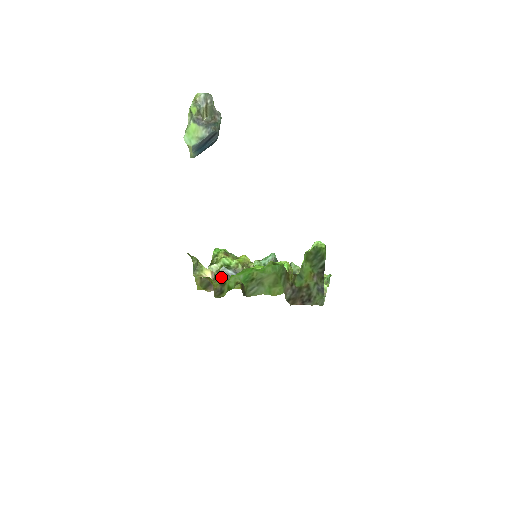
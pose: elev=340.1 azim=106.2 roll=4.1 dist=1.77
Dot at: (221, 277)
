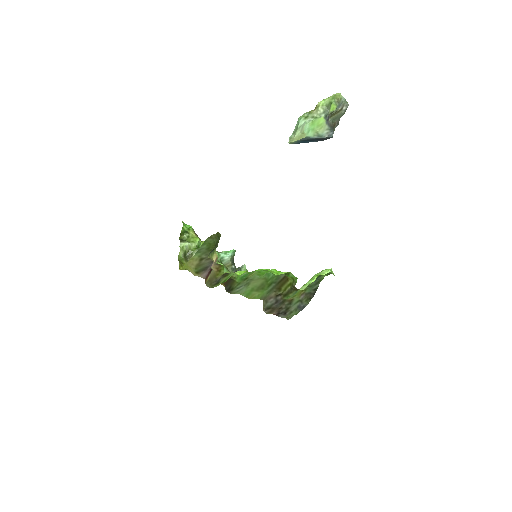
Dot at: occluded
